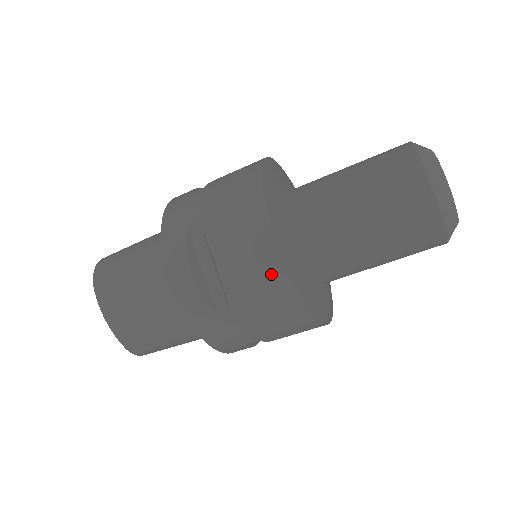
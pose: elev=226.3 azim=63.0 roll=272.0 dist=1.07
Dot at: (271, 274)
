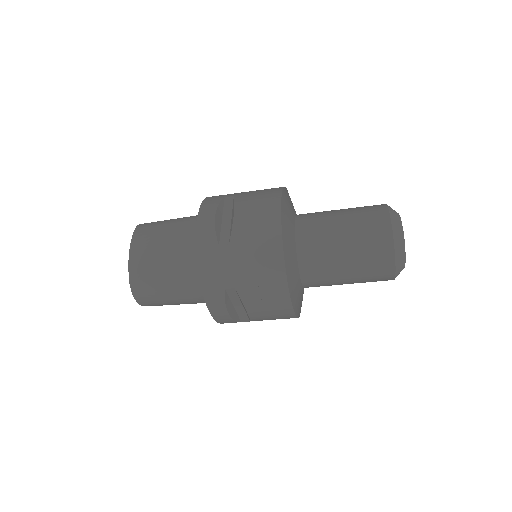
Dot at: (269, 224)
